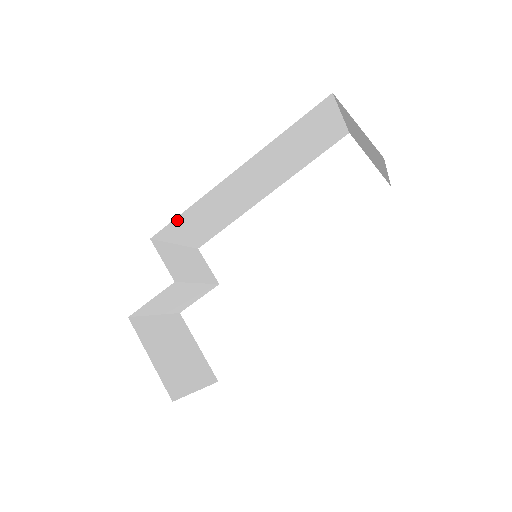
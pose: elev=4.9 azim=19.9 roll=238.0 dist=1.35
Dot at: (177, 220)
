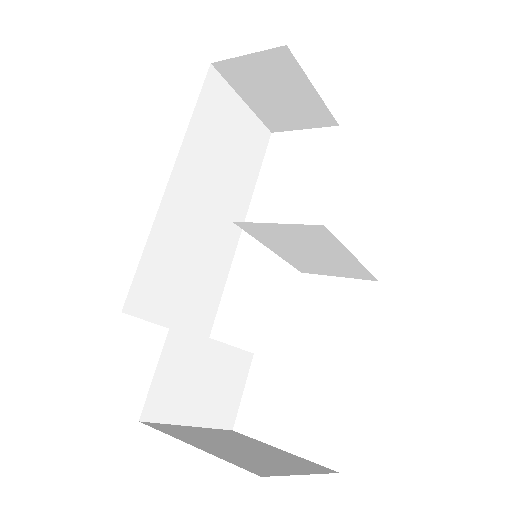
Dot at: (142, 273)
